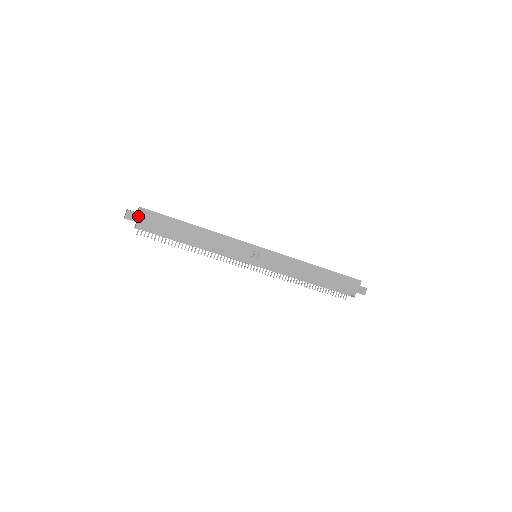
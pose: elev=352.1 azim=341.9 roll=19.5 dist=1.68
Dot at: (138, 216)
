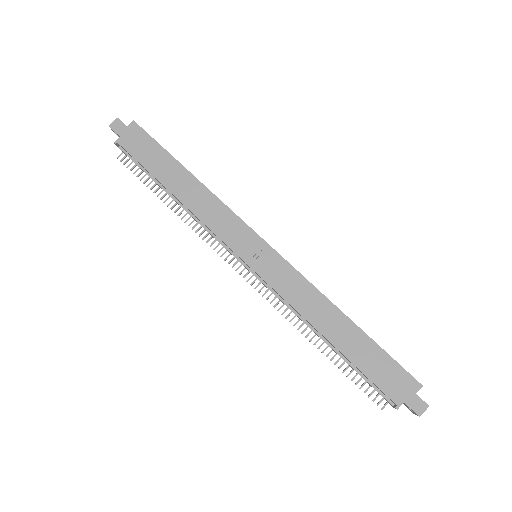
Dot at: (125, 130)
